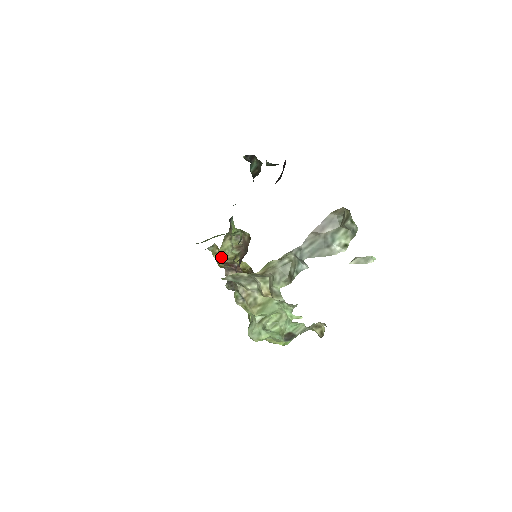
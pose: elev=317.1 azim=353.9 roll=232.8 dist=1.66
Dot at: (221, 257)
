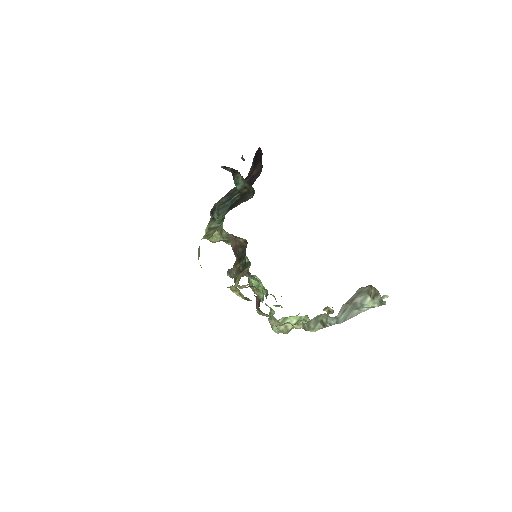
Dot at: (244, 297)
